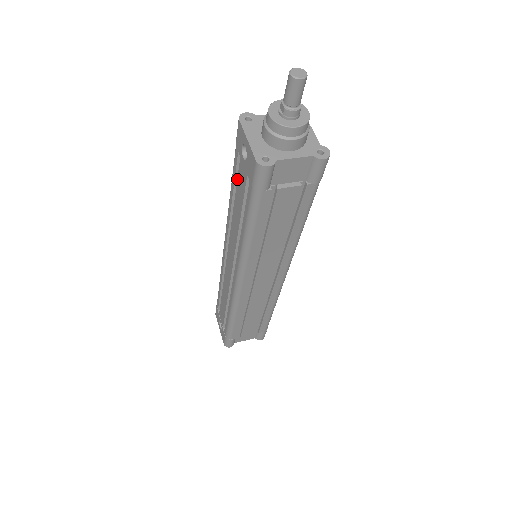
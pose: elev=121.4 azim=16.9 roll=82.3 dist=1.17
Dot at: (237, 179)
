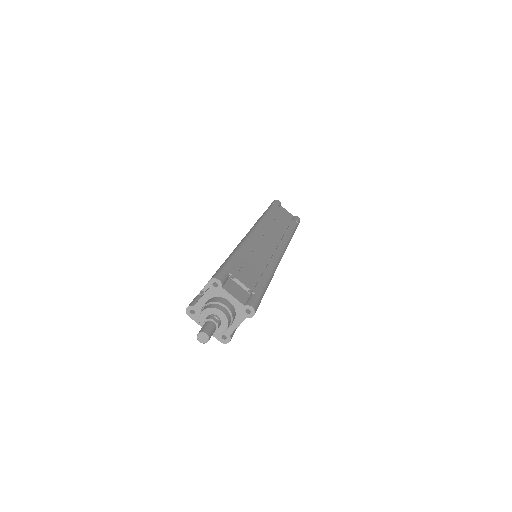
Dot at: occluded
